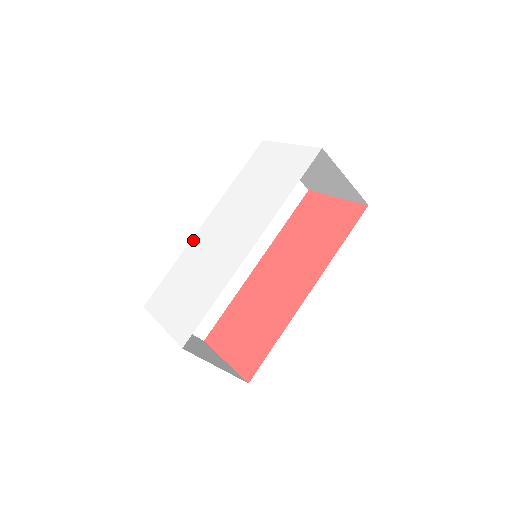
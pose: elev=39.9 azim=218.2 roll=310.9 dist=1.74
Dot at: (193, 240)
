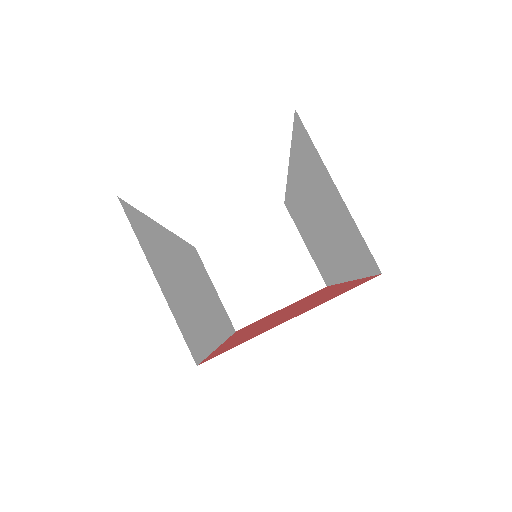
Dot at: occluded
